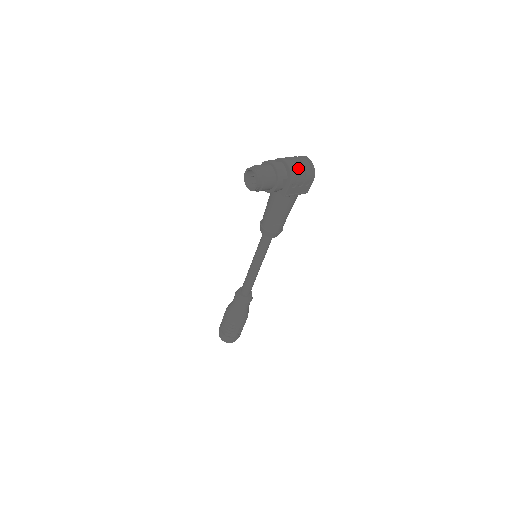
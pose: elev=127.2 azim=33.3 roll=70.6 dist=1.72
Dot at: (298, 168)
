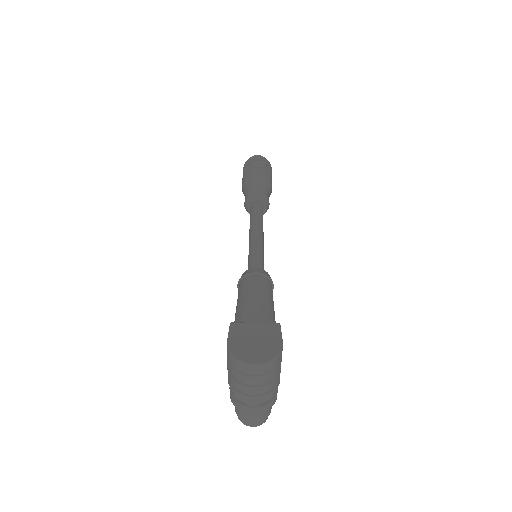
Dot at: (270, 386)
